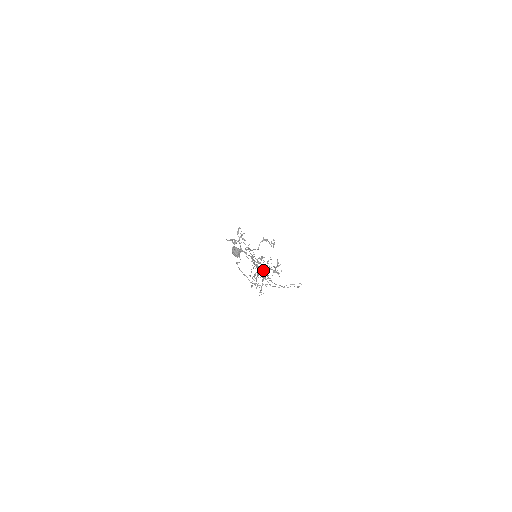
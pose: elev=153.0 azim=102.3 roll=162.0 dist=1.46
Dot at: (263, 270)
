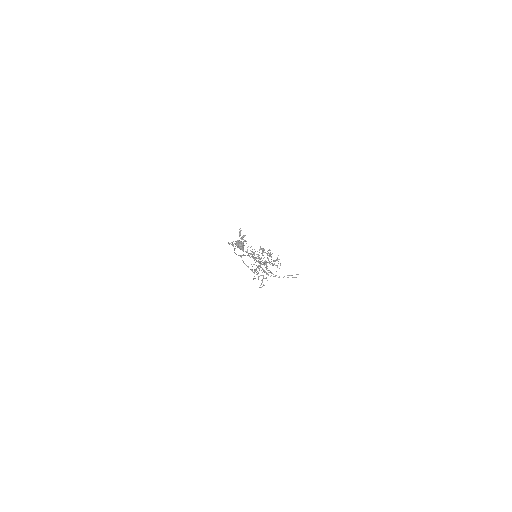
Dot at: (264, 263)
